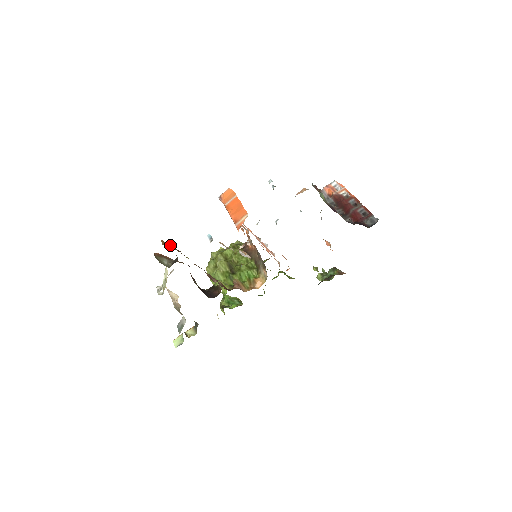
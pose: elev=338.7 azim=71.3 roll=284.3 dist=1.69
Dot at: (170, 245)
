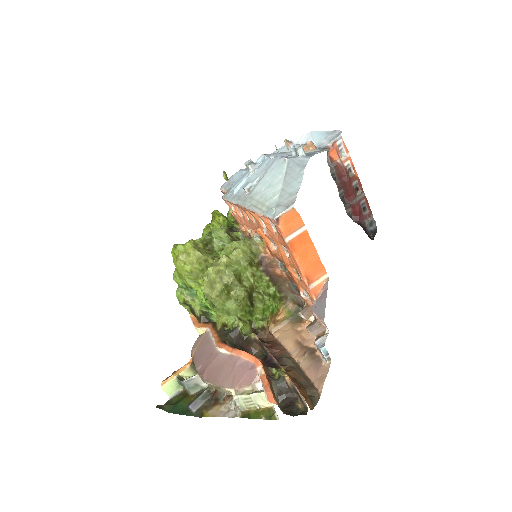
Dot at: (298, 389)
